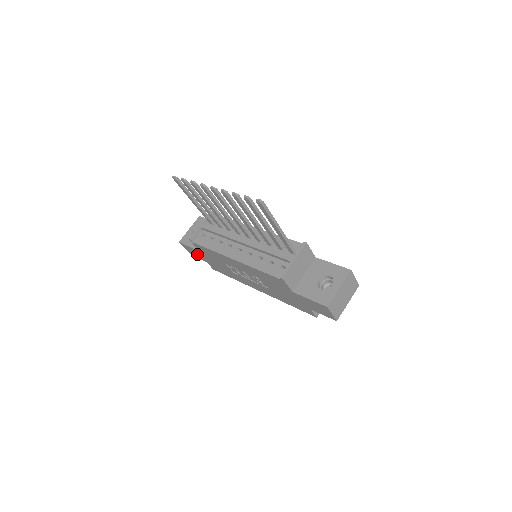
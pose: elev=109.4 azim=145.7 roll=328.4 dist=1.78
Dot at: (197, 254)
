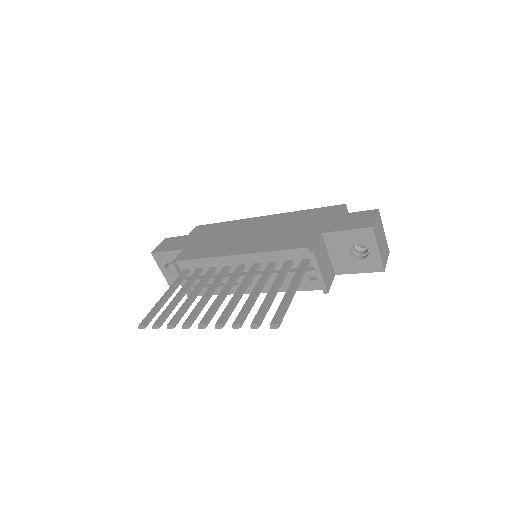
Dot at: occluded
